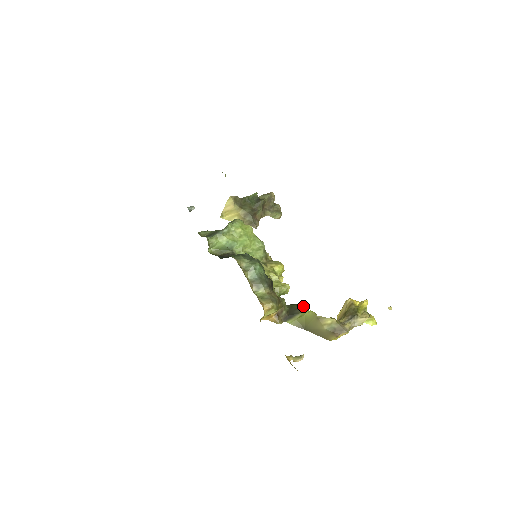
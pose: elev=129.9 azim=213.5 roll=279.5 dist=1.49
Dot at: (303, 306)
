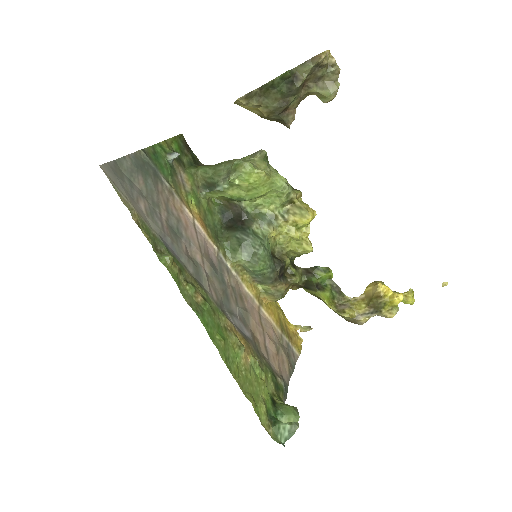
Dot at: (326, 274)
